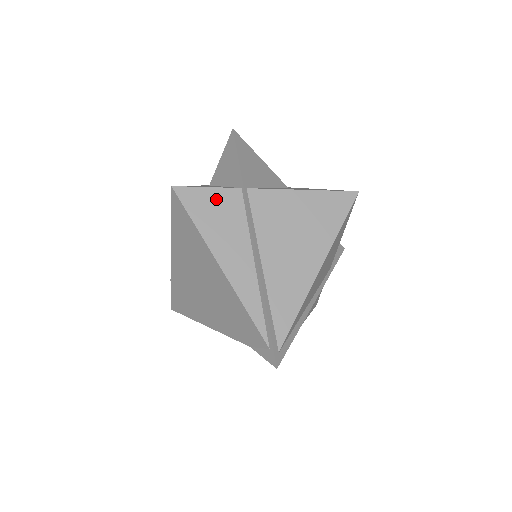
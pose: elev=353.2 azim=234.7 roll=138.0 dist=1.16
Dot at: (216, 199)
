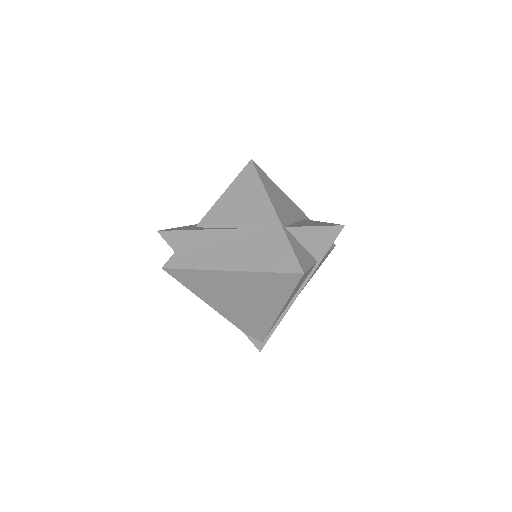
Dot at: occluded
